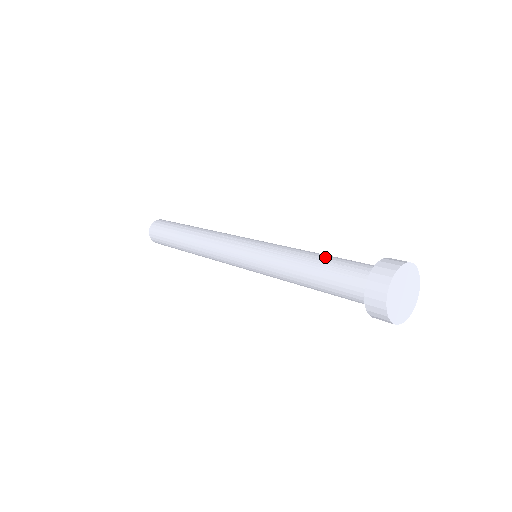
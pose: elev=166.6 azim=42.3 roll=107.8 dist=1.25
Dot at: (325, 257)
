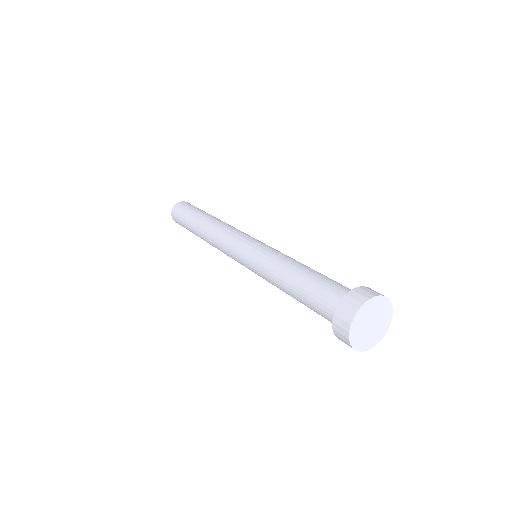
Dot at: (314, 272)
